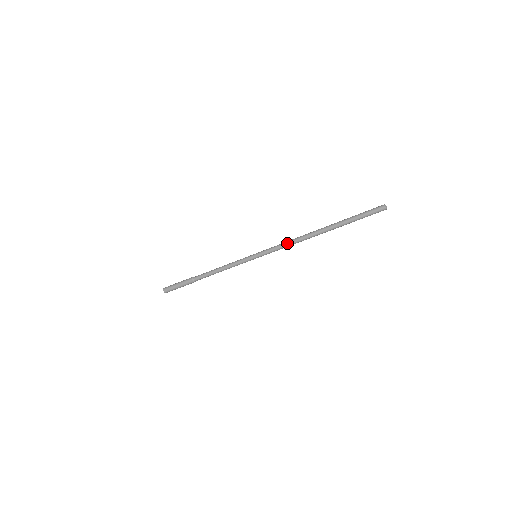
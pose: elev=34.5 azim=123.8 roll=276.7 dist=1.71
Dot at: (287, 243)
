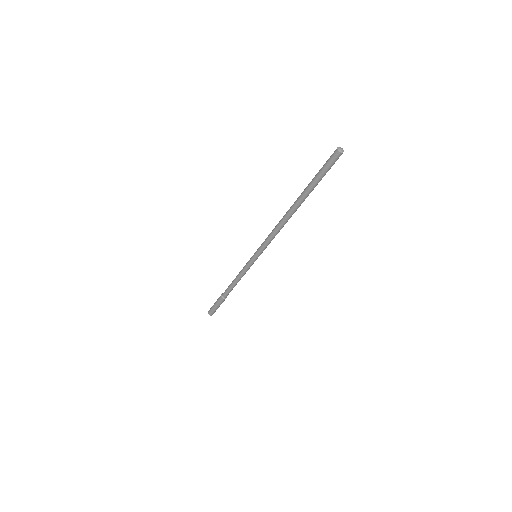
Dot at: (272, 234)
